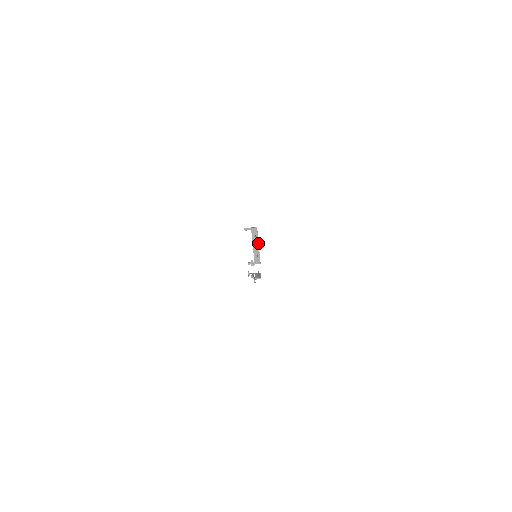
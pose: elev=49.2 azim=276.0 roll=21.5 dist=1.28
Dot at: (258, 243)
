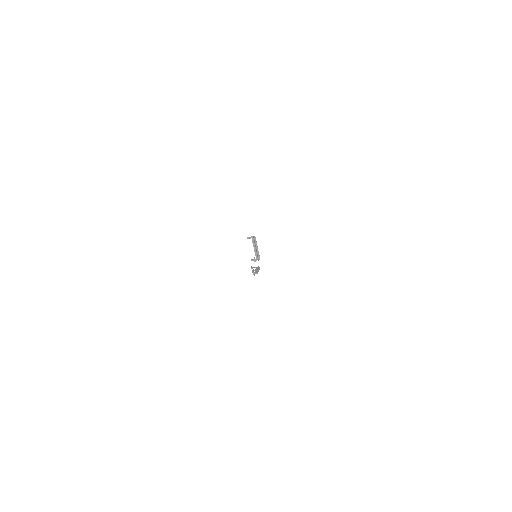
Dot at: (257, 247)
